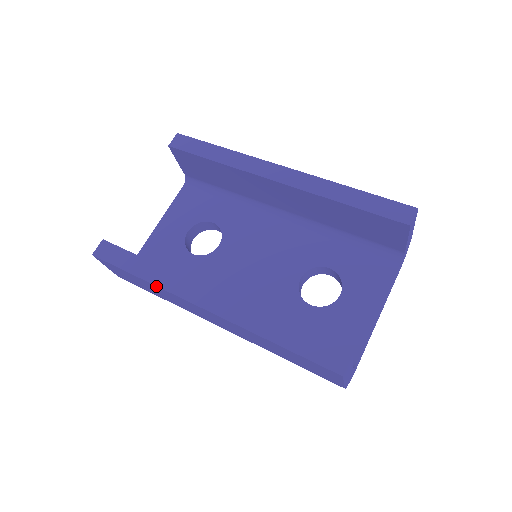
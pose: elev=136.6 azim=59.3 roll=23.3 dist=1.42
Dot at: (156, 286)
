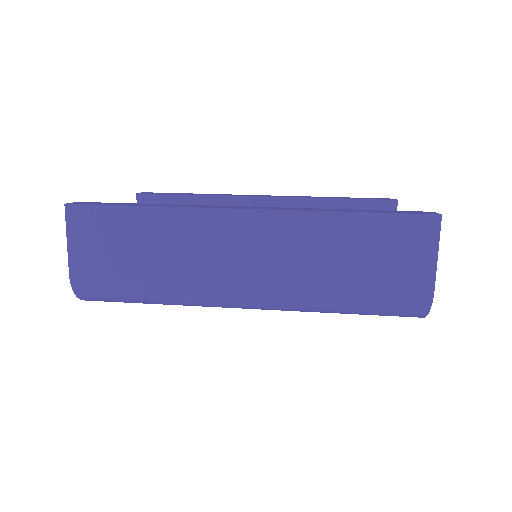
Dot at: (173, 208)
